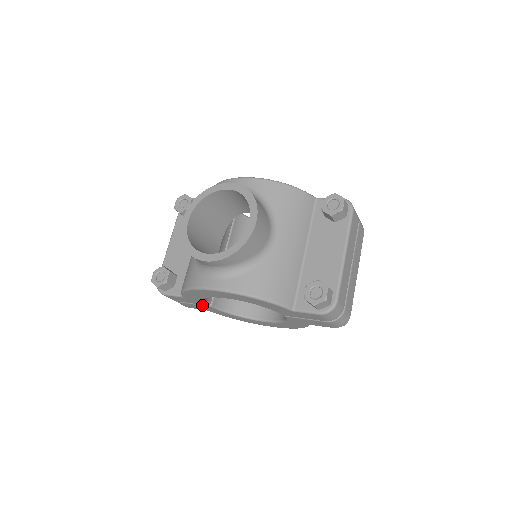
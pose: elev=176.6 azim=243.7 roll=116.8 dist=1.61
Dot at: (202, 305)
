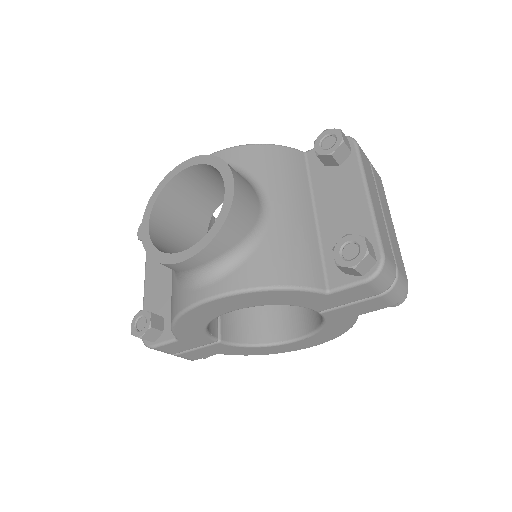
Dot at: (208, 345)
